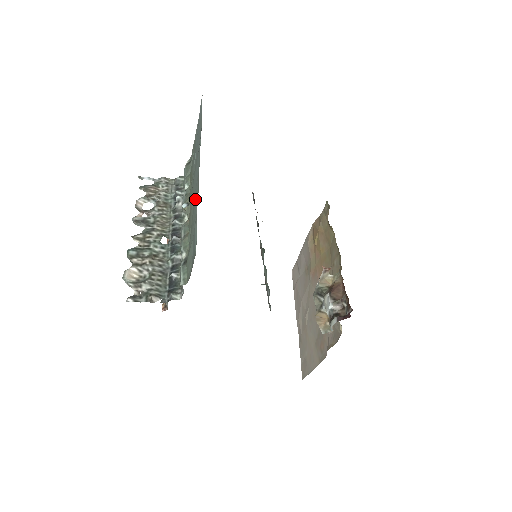
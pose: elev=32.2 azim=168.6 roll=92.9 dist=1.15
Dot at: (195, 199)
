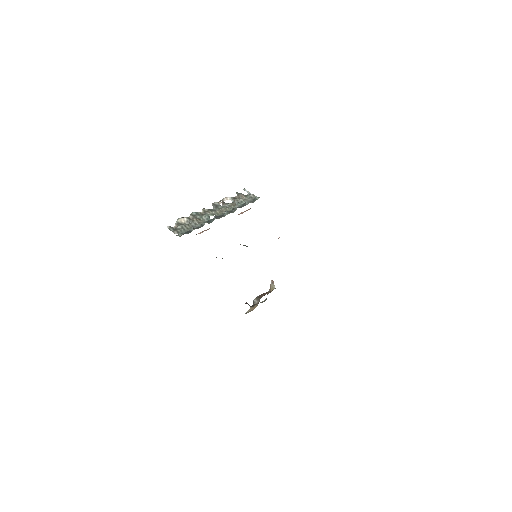
Dot at: occluded
